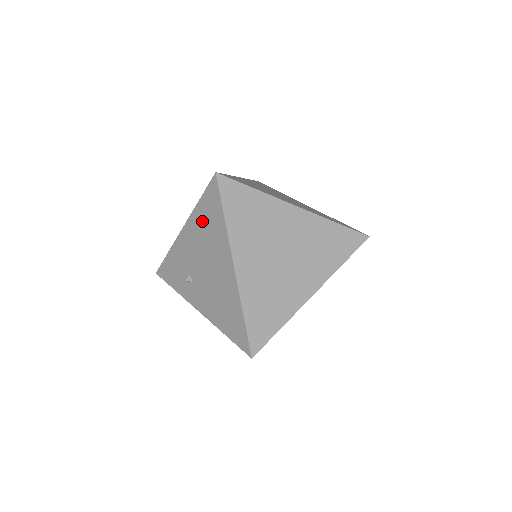
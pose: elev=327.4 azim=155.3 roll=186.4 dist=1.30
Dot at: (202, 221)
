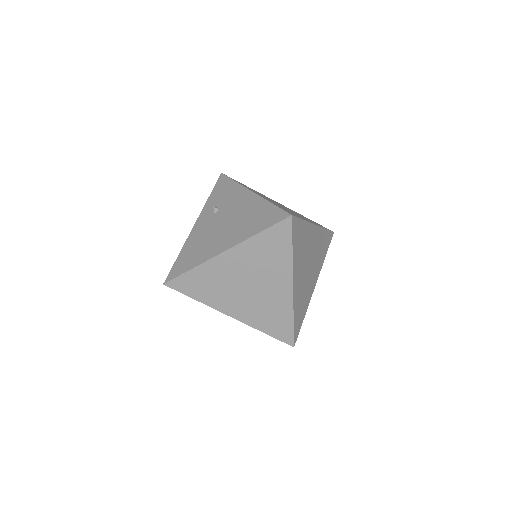
Dot at: (257, 211)
